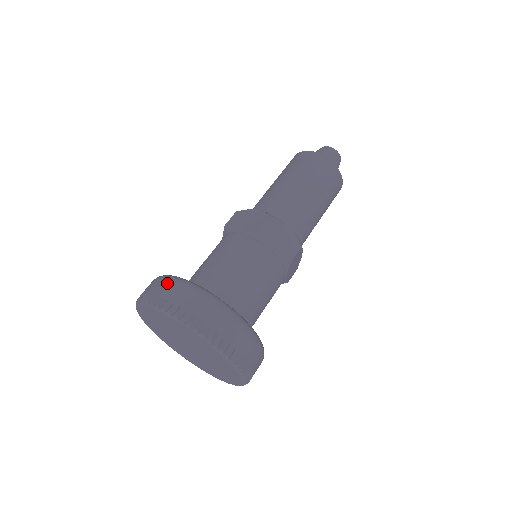
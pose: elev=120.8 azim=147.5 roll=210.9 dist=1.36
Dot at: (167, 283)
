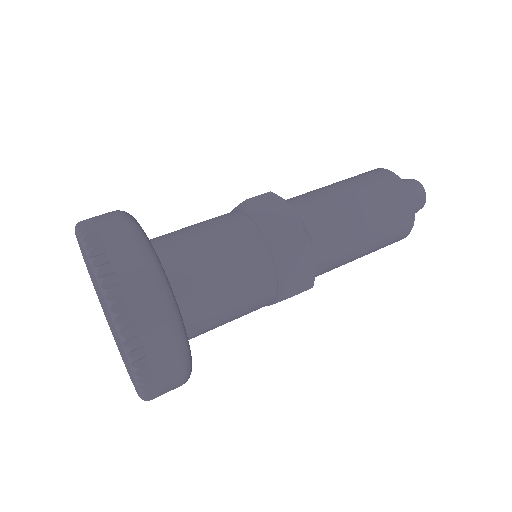
Dot at: (126, 237)
